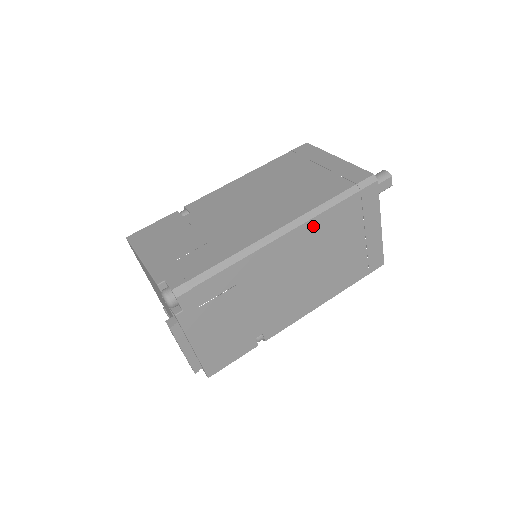
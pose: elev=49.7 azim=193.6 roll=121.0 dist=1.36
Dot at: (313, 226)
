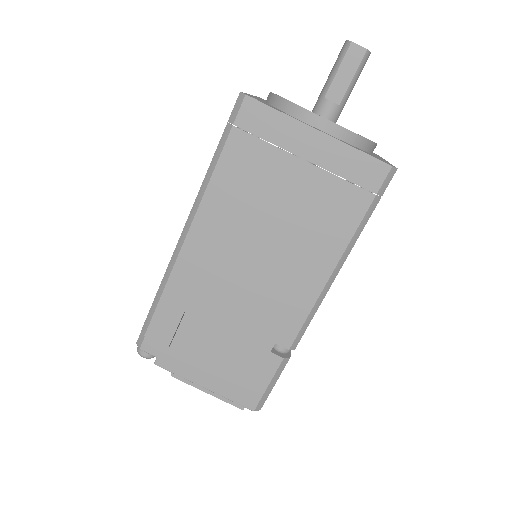
Dot at: (212, 205)
